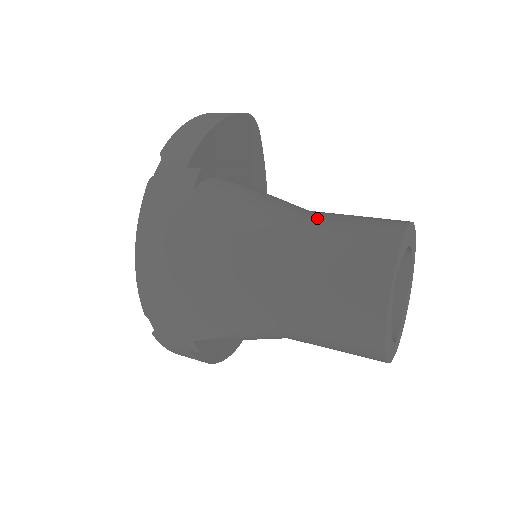
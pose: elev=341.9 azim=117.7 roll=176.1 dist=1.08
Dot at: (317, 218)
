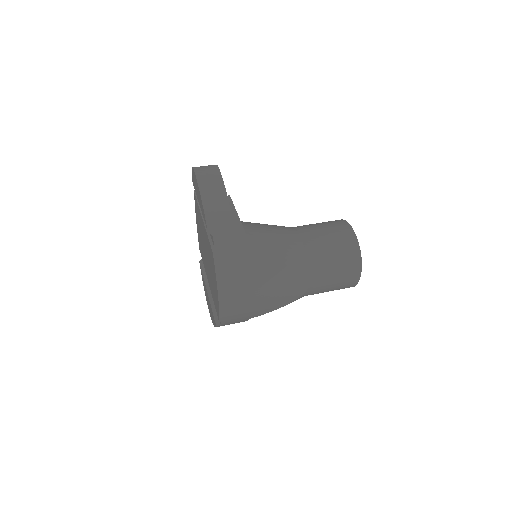
Dot at: (313, 239)
